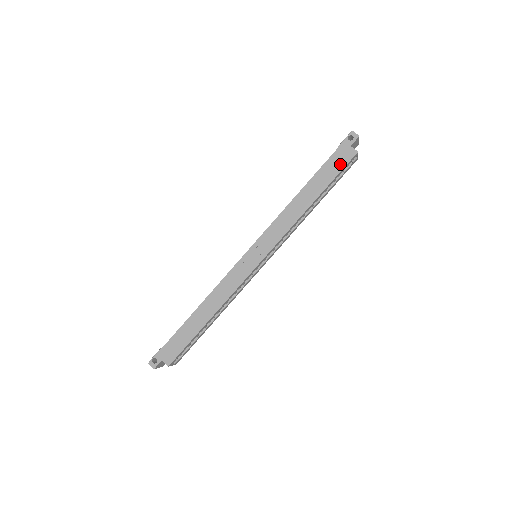
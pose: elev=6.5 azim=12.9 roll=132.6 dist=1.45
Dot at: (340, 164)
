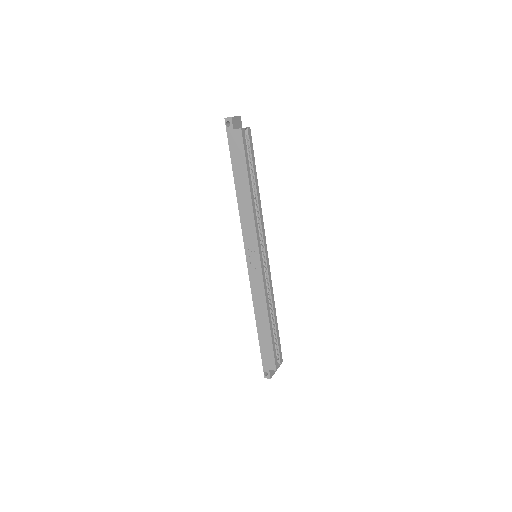
Dot at: (239, 148)
